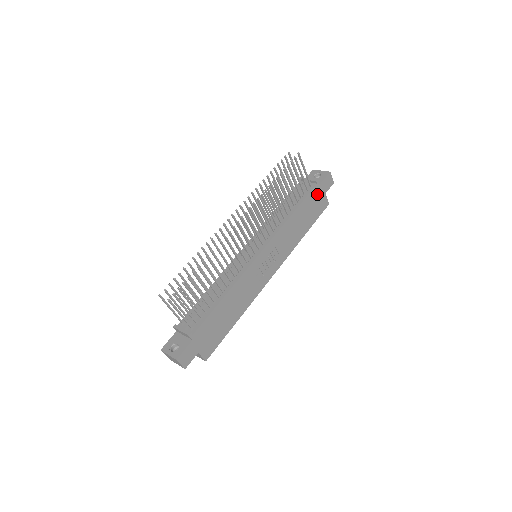
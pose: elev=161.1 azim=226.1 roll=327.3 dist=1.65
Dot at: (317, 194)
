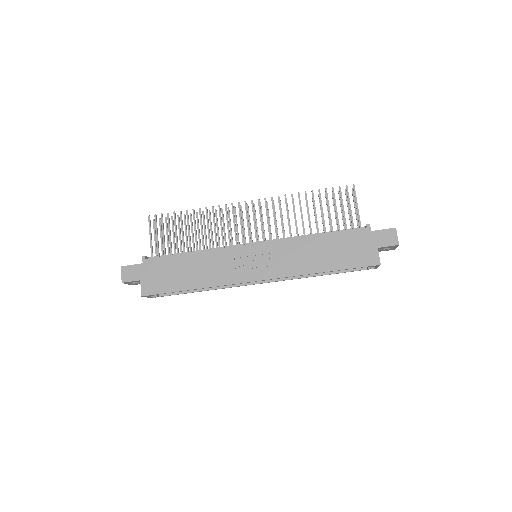
Dot at: (363, 239)
